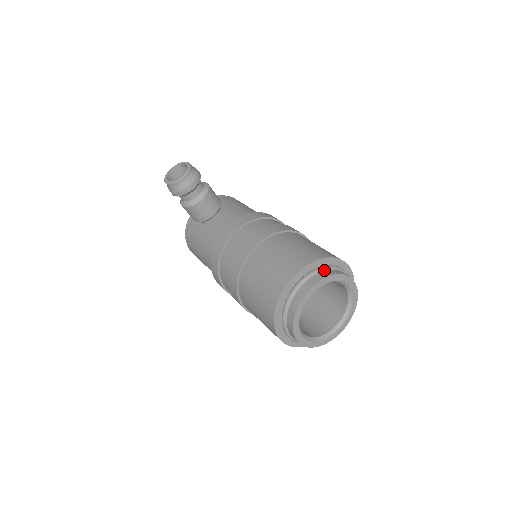
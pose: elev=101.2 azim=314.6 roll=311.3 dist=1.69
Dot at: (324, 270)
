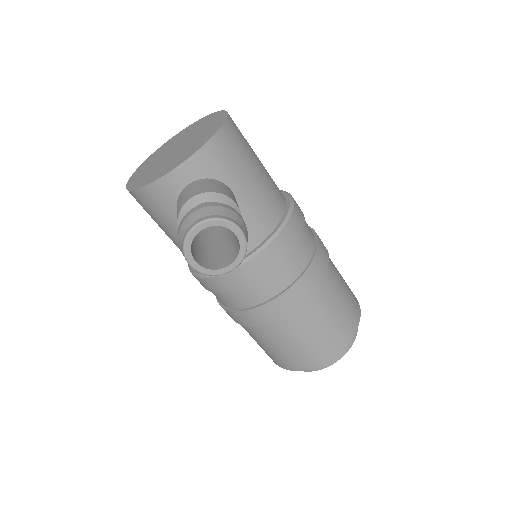
Dot at: occluded
